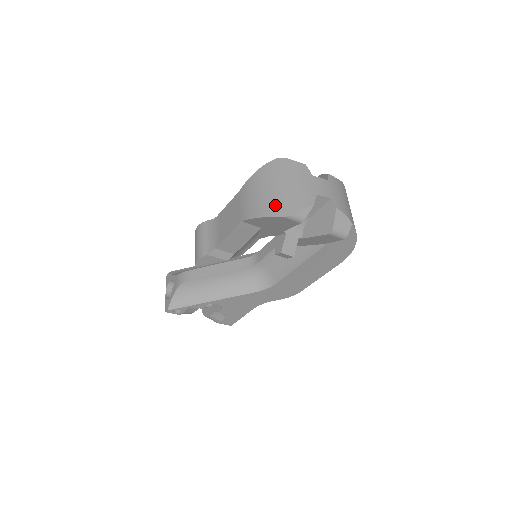
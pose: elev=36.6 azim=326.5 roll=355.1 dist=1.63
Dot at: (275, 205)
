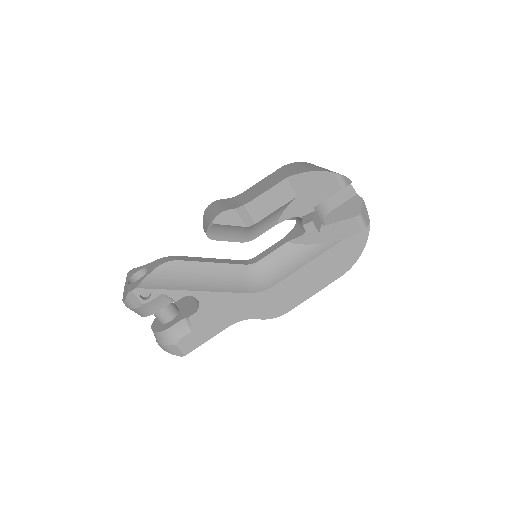
Dot at: (323, 169)
